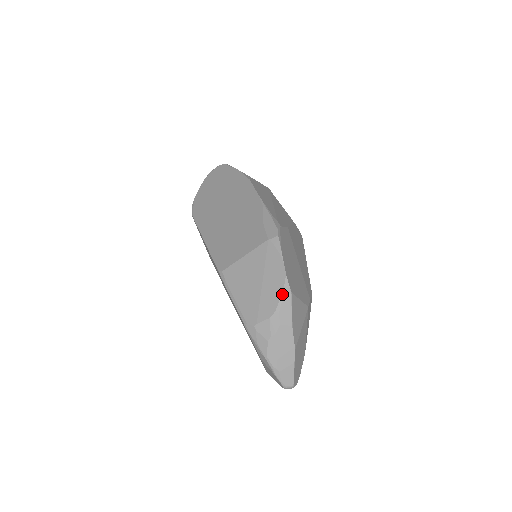
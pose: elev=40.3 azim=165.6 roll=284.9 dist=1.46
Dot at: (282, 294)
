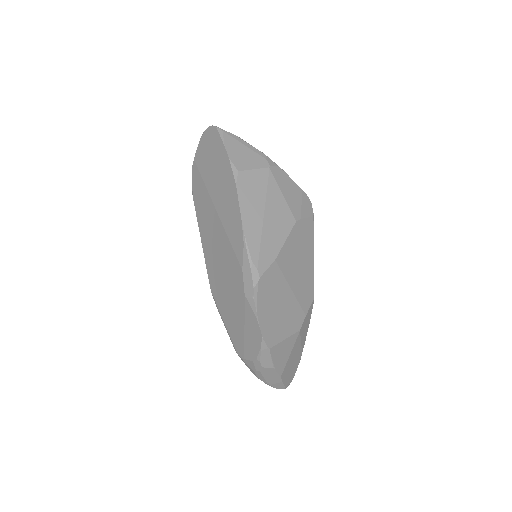
Dot at: (260, 350)
